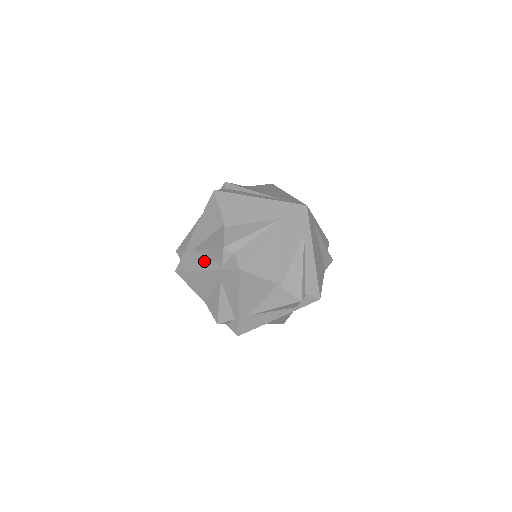
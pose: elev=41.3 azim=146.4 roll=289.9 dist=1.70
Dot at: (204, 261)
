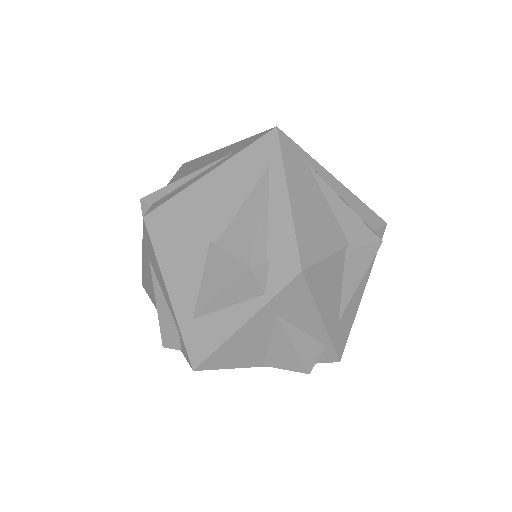
Dot at: occluded
